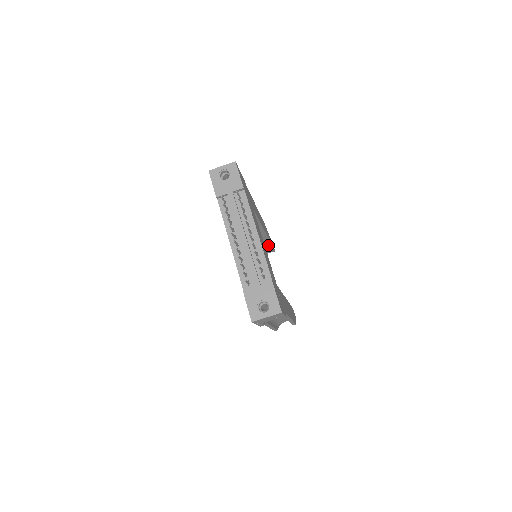
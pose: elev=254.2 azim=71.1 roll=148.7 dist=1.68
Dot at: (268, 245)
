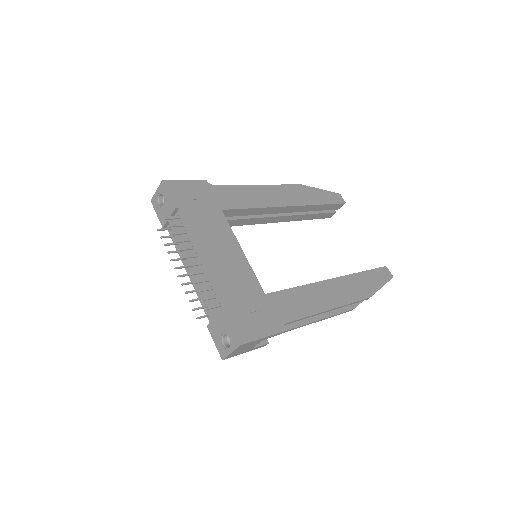
Dot at: (322, 207)
